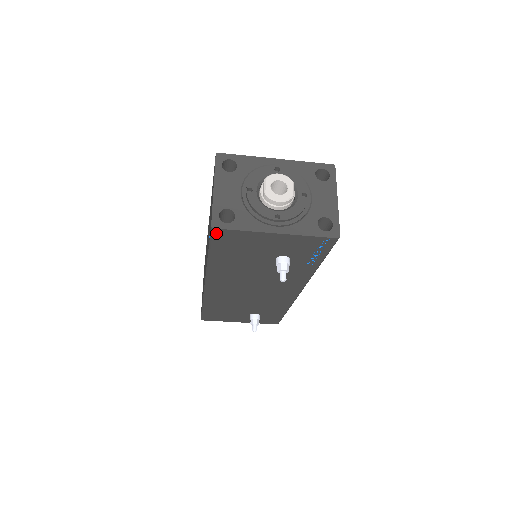
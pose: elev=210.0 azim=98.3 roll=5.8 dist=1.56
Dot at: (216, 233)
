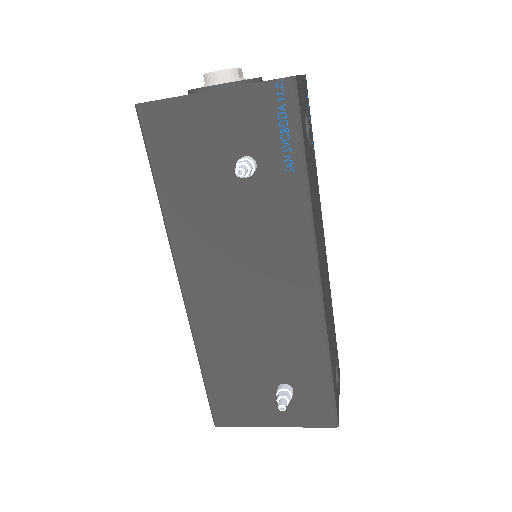
Dot at: (143, 116)
